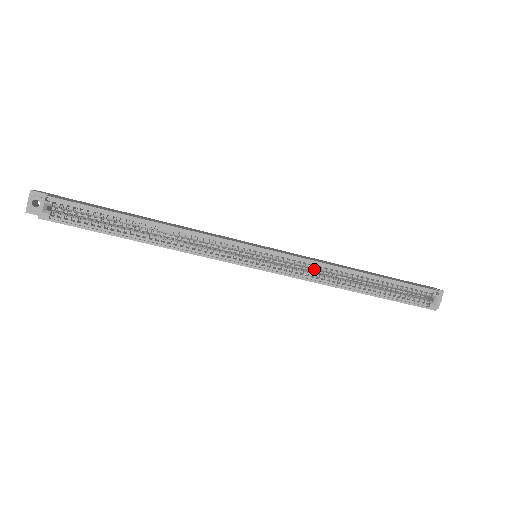
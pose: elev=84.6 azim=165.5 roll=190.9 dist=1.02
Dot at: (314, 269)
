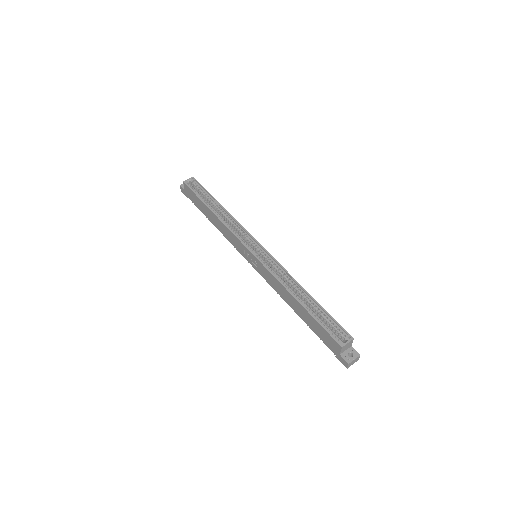
Dot at: occluded
